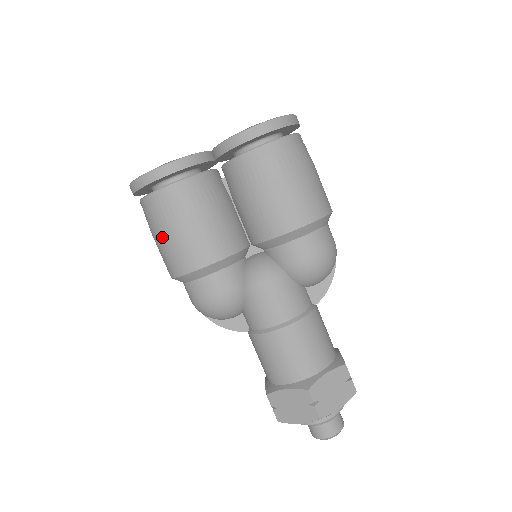
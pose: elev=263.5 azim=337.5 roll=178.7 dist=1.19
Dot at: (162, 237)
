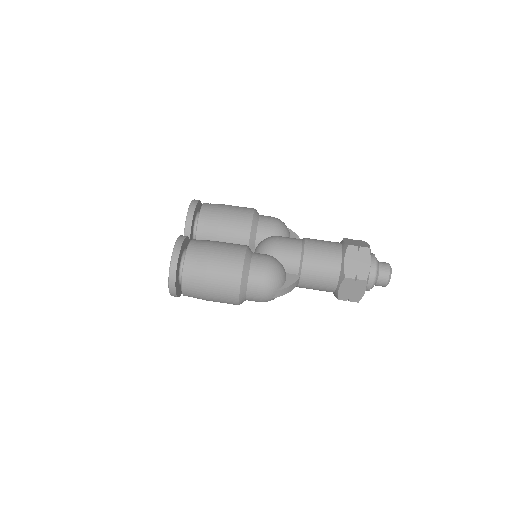
Dot at: (212, 270)
